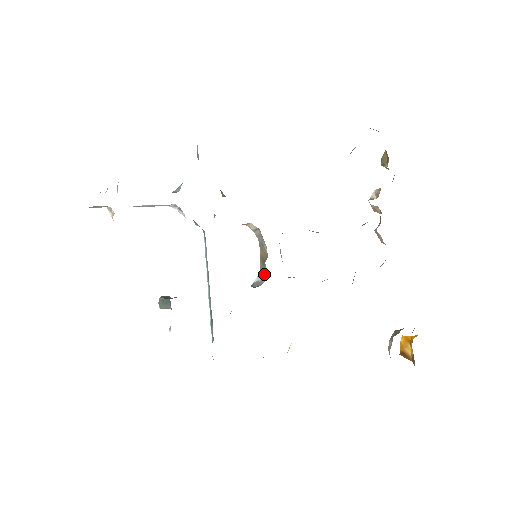
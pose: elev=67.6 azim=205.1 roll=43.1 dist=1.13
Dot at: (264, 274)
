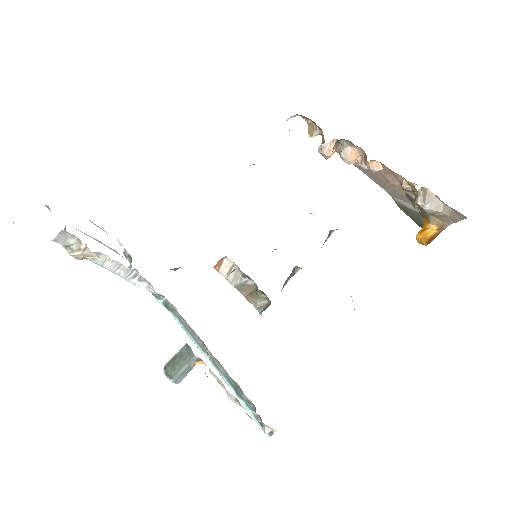
Dot at: (263, 304)
